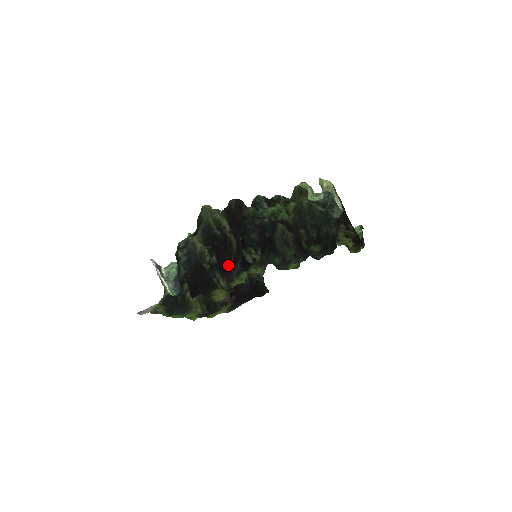
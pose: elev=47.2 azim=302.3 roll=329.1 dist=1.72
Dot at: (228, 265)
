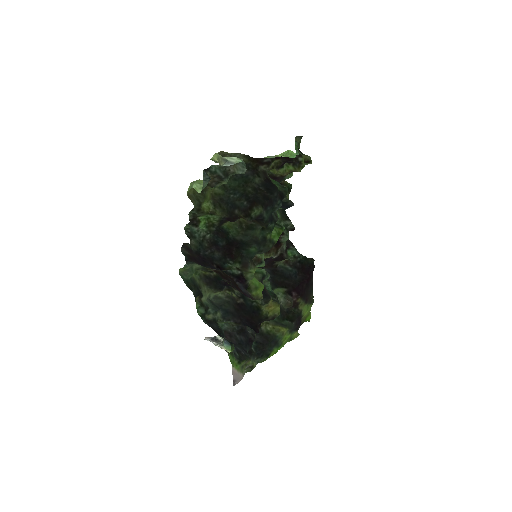
Dot at: (239, 289)
